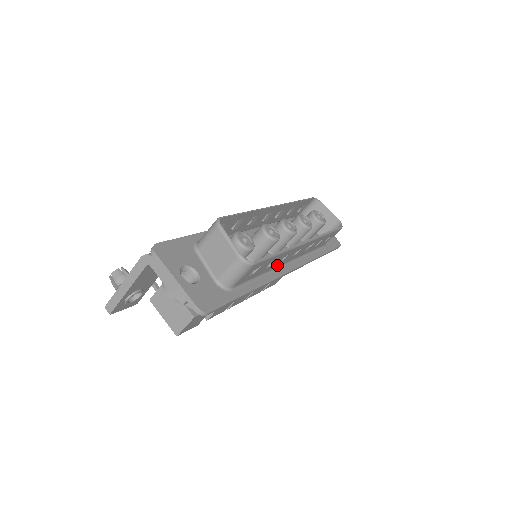
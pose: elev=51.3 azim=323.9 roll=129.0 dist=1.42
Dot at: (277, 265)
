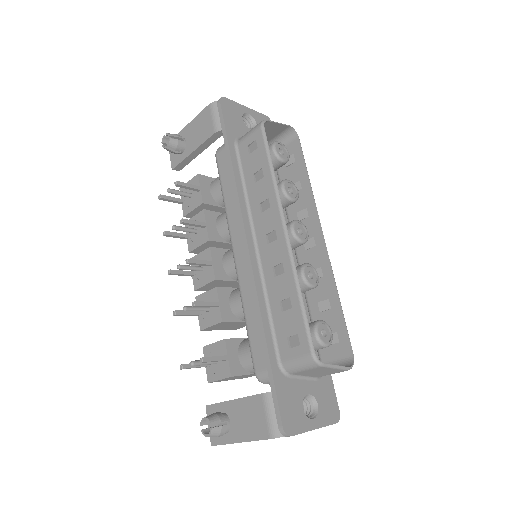
Dot at: occluded
